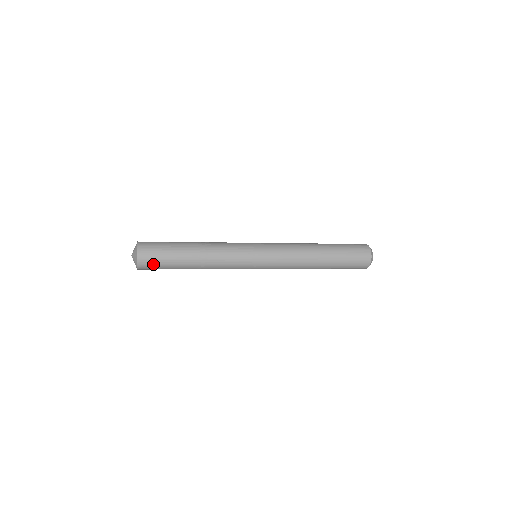
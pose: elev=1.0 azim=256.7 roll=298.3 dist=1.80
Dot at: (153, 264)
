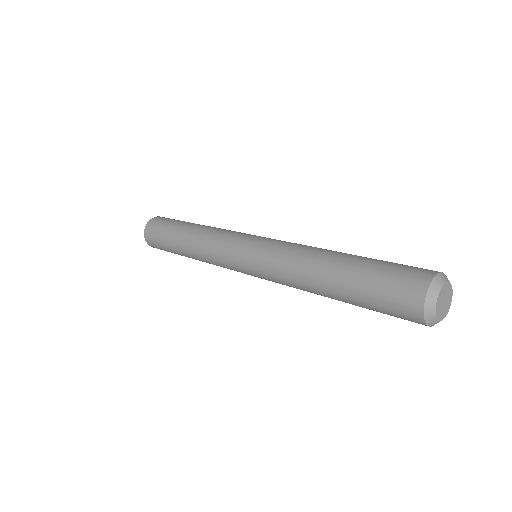
Dot at: (162, 249)
